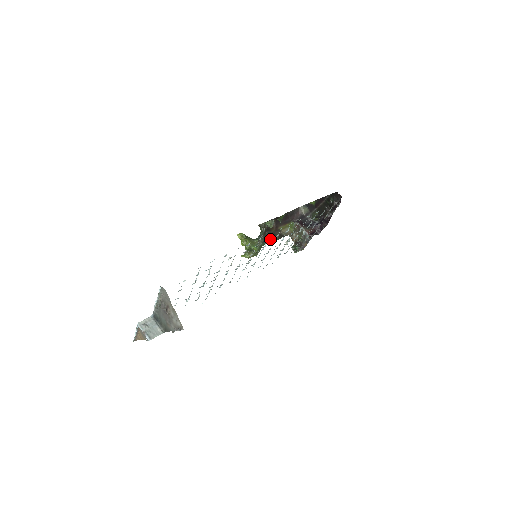
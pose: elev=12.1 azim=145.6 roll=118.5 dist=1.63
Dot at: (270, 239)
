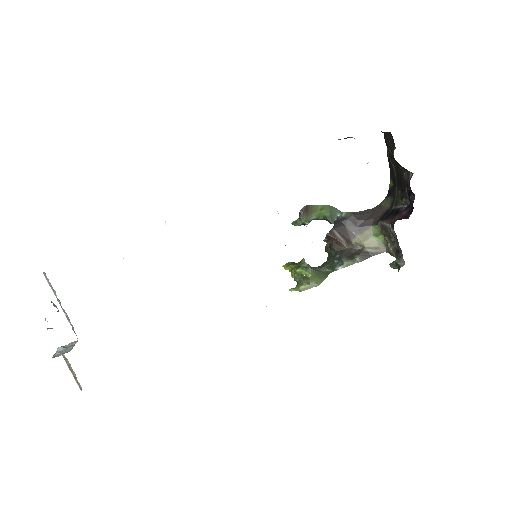
Dot at: (342, 261)
